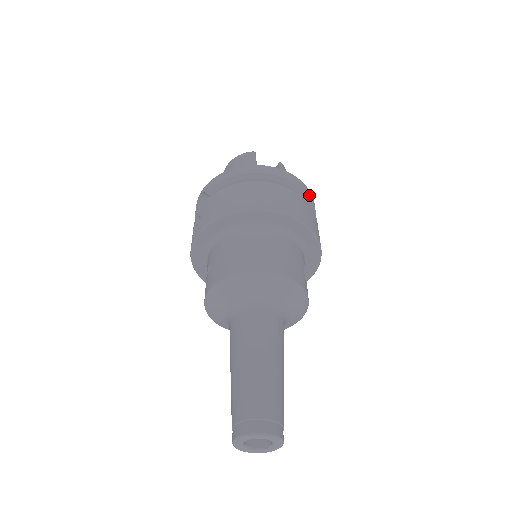
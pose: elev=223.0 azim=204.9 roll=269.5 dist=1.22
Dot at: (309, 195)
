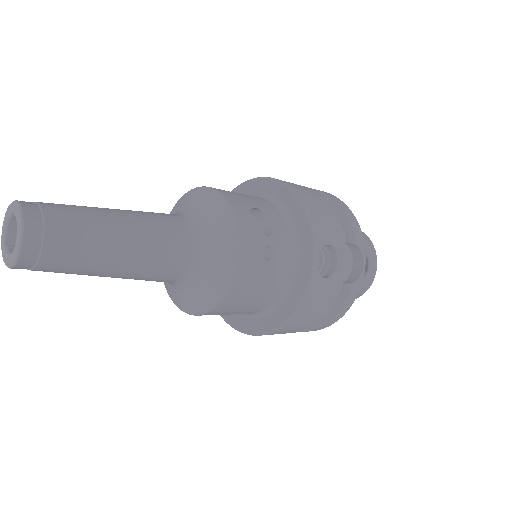
Dot at: (334, 198)
